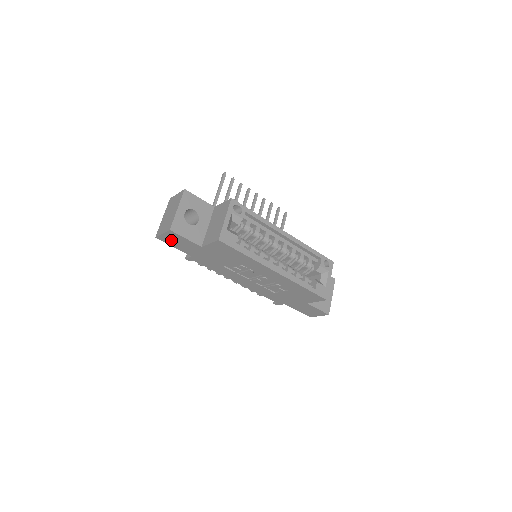
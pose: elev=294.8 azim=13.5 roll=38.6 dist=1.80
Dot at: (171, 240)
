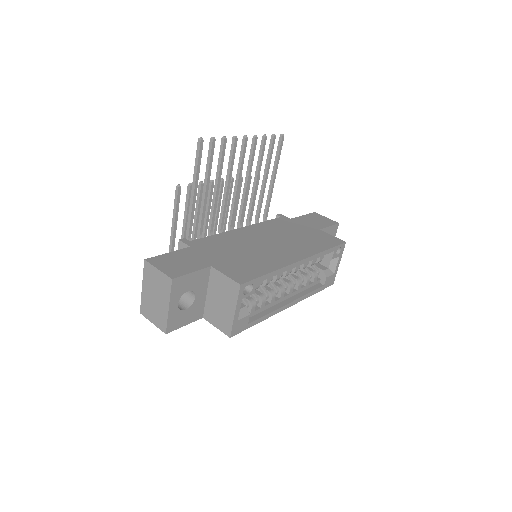
Dot at: occluded
